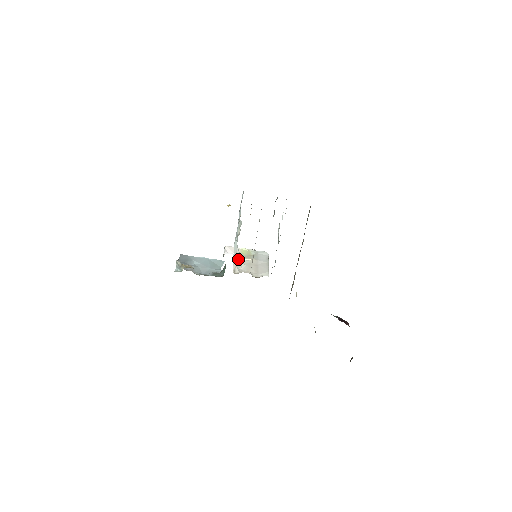
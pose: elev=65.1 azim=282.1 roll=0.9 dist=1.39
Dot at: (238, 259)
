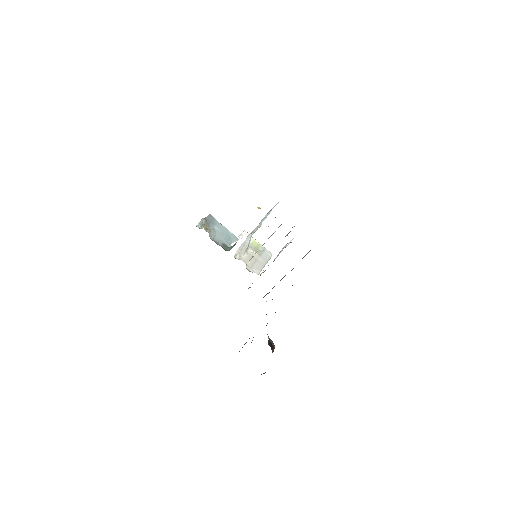
Dot at: (245, 248)
